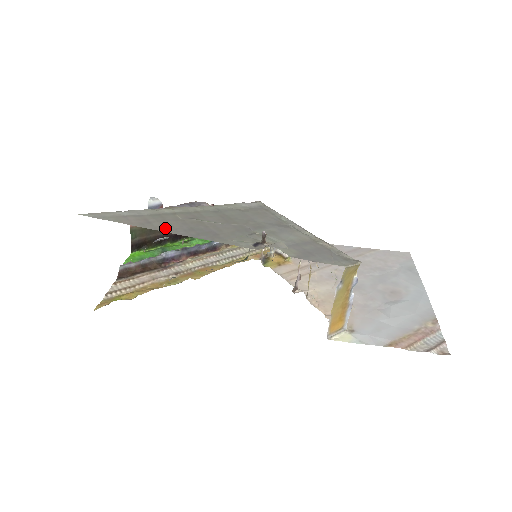
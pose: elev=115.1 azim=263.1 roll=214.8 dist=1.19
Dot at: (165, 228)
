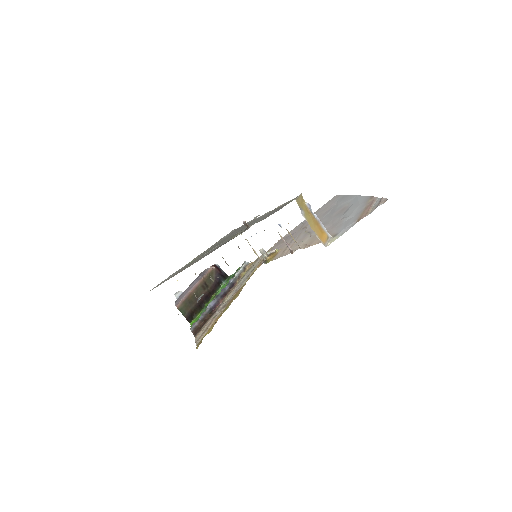
Dot at: (195, 262)
